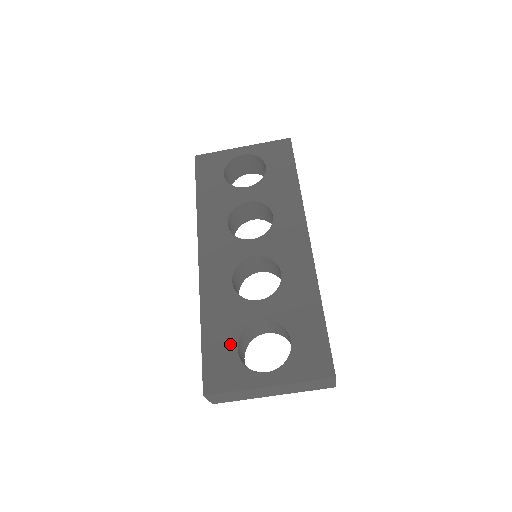
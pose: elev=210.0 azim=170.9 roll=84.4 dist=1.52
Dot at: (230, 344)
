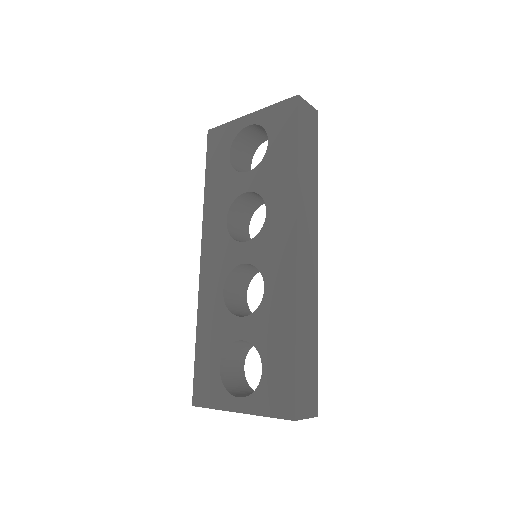
Dot at: (215, 360)
